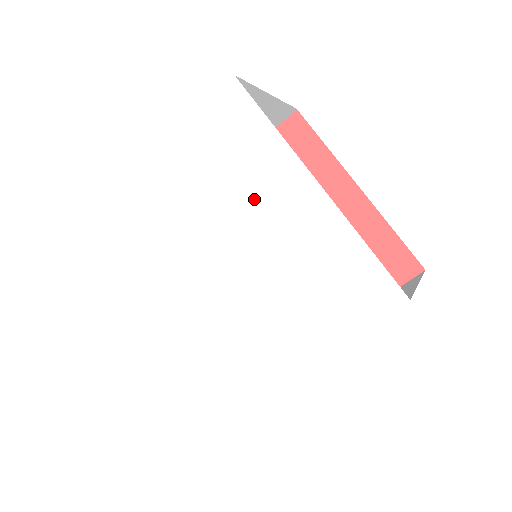
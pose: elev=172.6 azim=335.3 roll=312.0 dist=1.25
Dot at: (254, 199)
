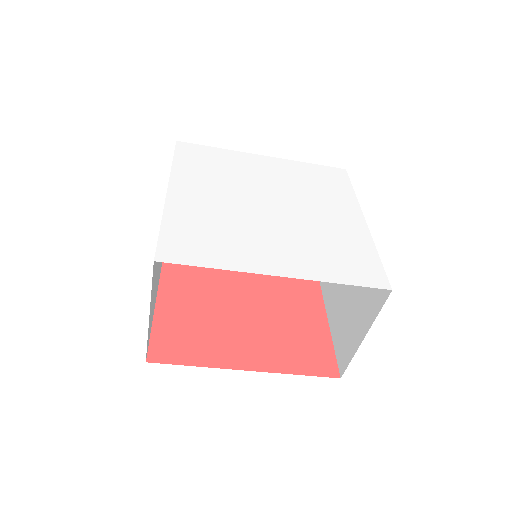
Dot at: (321, 201)
